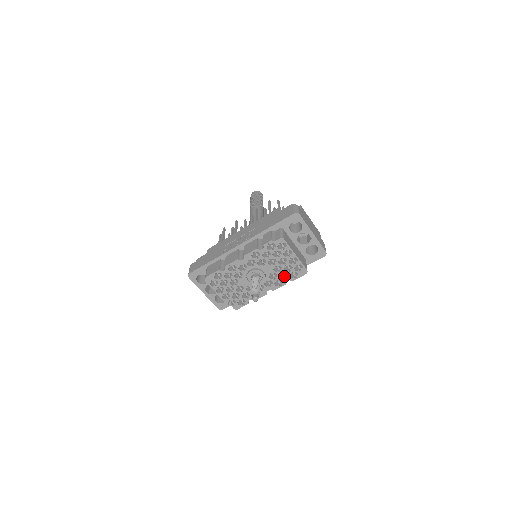
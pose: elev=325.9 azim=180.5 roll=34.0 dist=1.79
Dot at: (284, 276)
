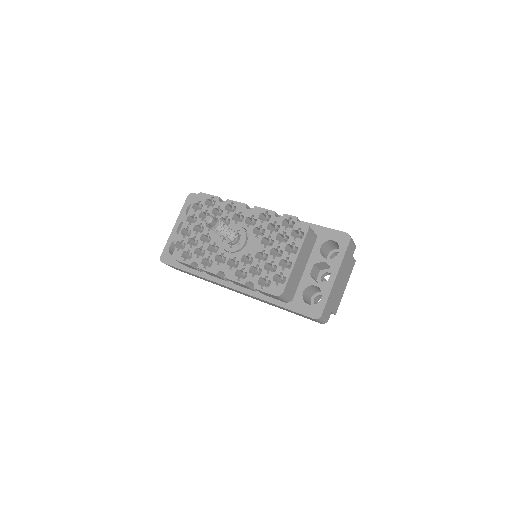
Dot at: (255, 275)
